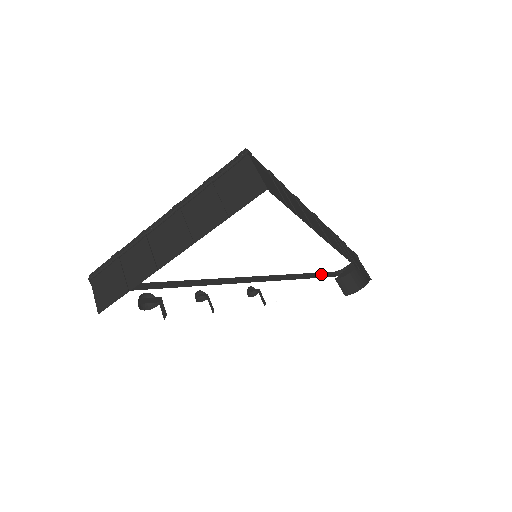
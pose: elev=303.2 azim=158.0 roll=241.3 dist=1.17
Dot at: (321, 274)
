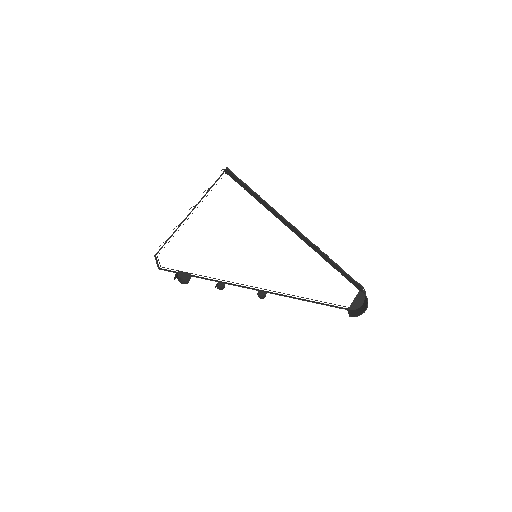
Dot at: (335, 306)
